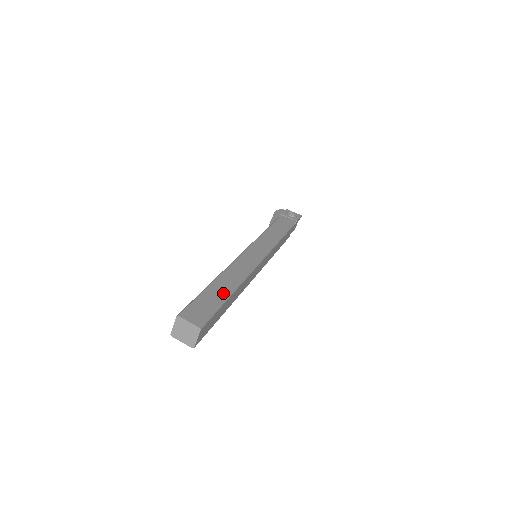
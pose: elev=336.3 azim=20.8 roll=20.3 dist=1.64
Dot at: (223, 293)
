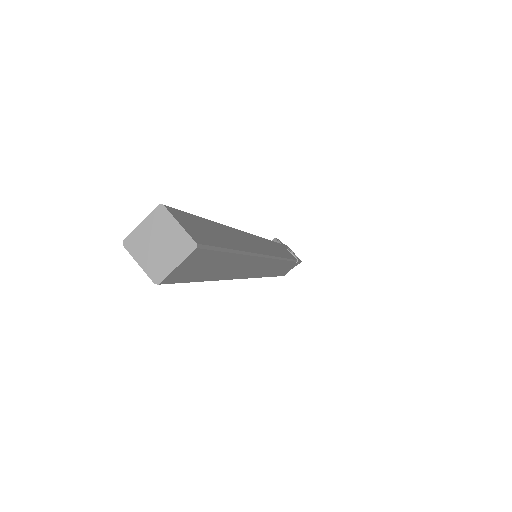
Dot at: (230, 241)
